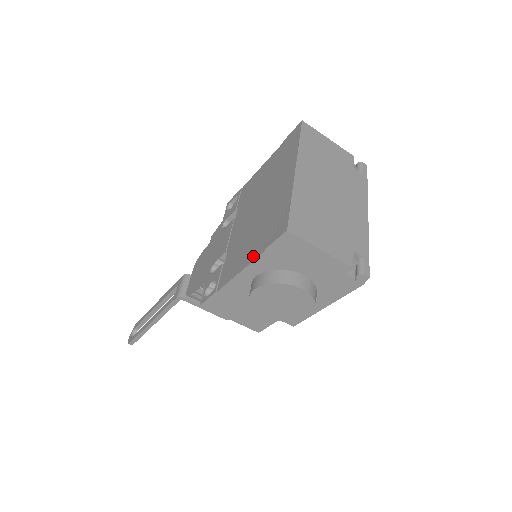
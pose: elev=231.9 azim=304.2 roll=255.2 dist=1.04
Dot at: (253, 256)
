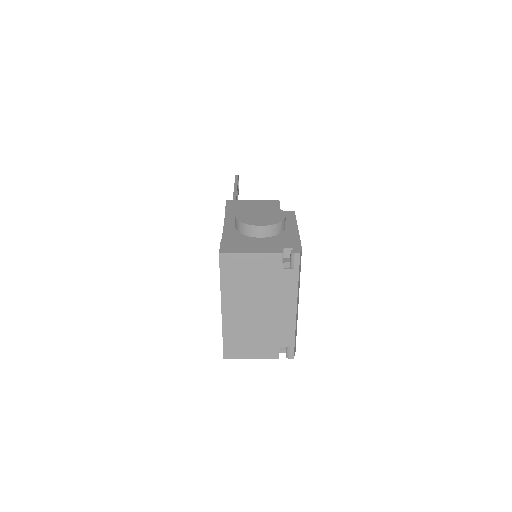
Dot at: occluded
